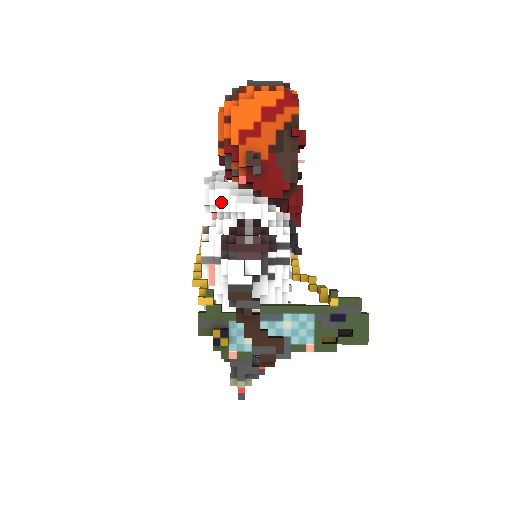
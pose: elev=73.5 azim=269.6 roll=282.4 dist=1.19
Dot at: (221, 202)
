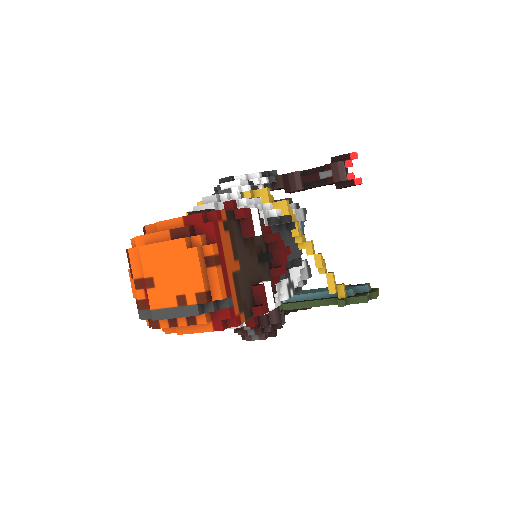
Dot at: occluded
